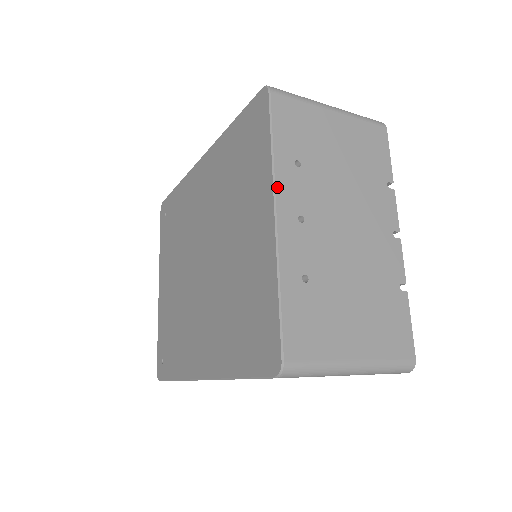
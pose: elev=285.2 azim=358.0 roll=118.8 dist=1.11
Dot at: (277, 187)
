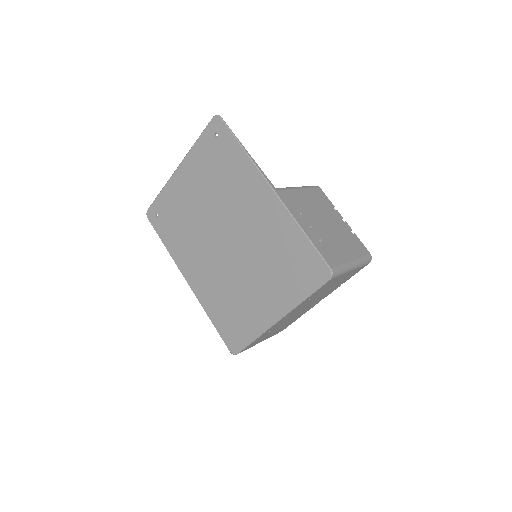
Dot at: (290, 312)
